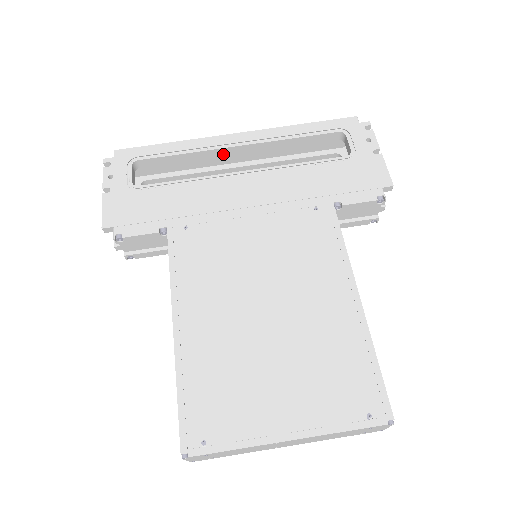
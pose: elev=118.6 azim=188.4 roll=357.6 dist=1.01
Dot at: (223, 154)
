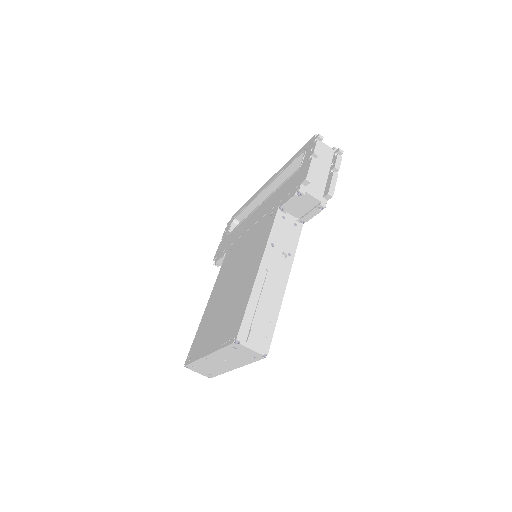
Dot at: (264, 197)
